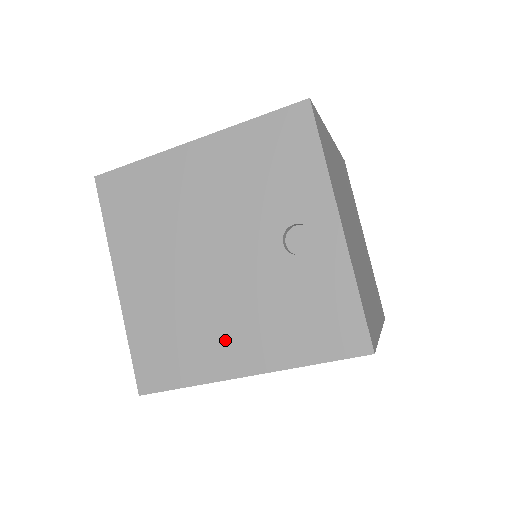
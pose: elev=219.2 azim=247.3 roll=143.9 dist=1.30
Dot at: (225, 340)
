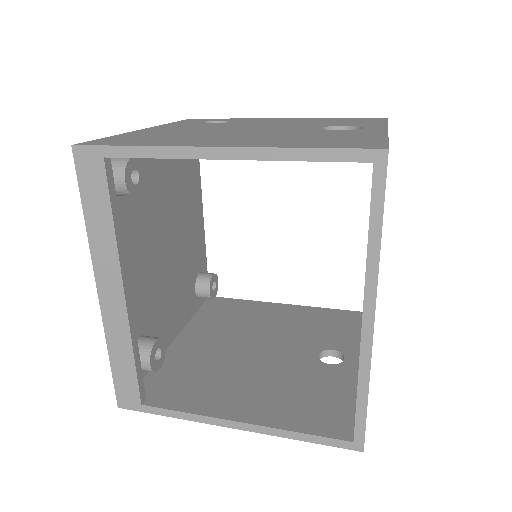
Dot at: occluded
